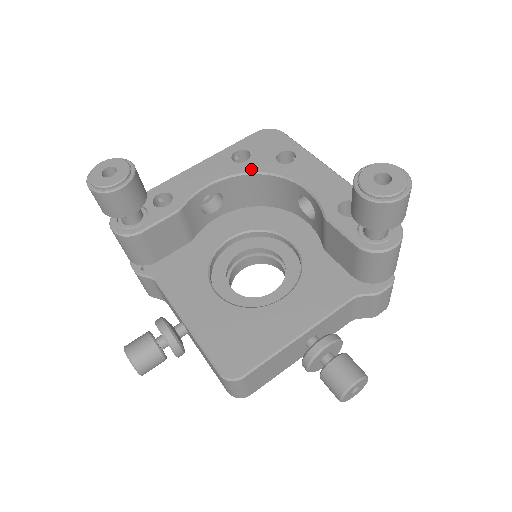
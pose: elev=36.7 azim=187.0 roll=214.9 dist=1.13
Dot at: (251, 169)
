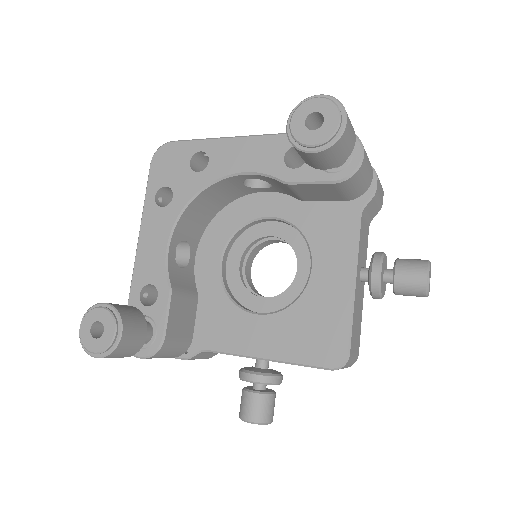
Dot at: (184, 200)
